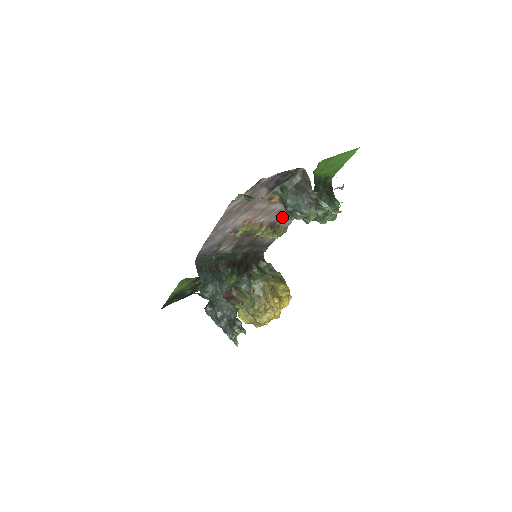
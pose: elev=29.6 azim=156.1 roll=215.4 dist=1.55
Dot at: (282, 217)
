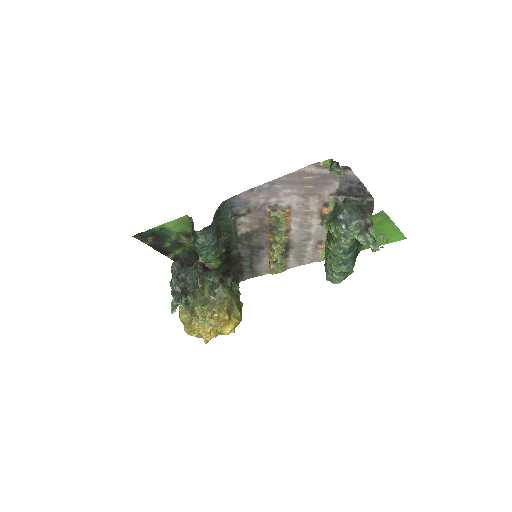
Dot at: (299, 248)
